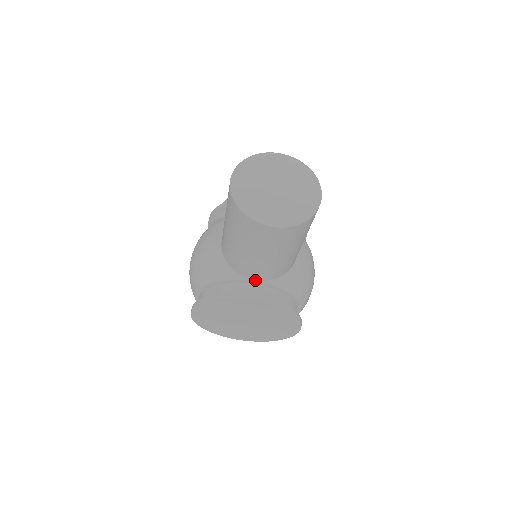
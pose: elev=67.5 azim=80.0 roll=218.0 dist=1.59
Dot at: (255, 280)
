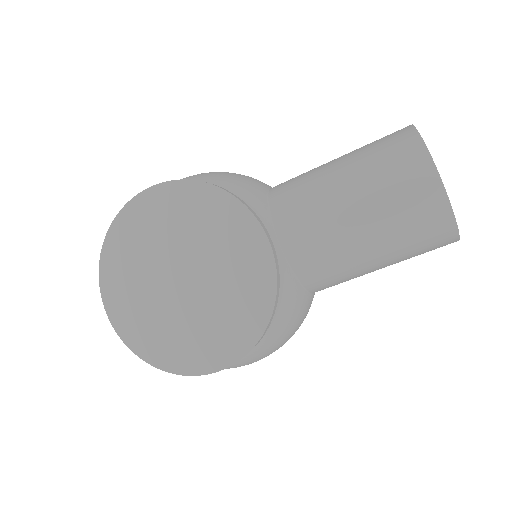
Dot at: (279, 241)
